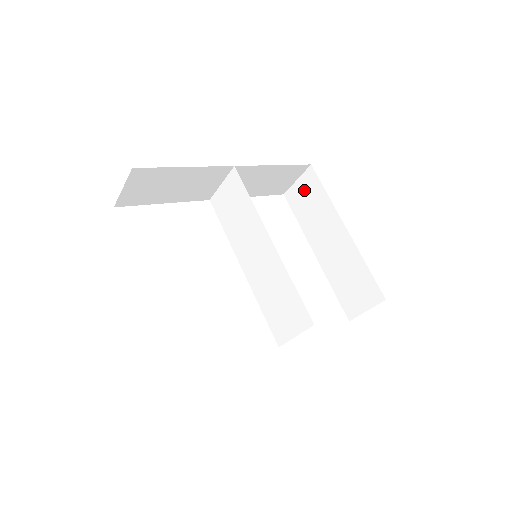
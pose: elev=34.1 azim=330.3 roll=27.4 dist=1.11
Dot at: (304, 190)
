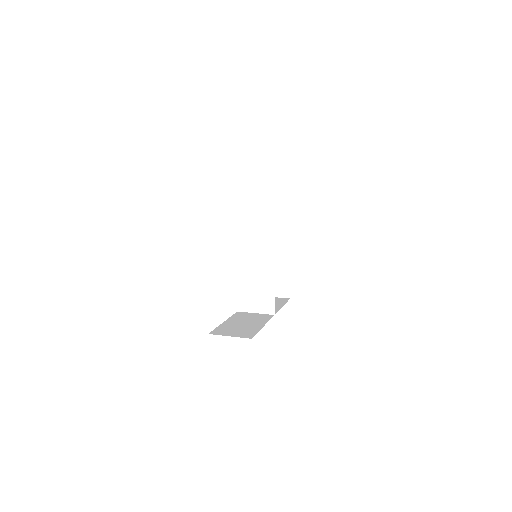
Dot at: (277, 206)
